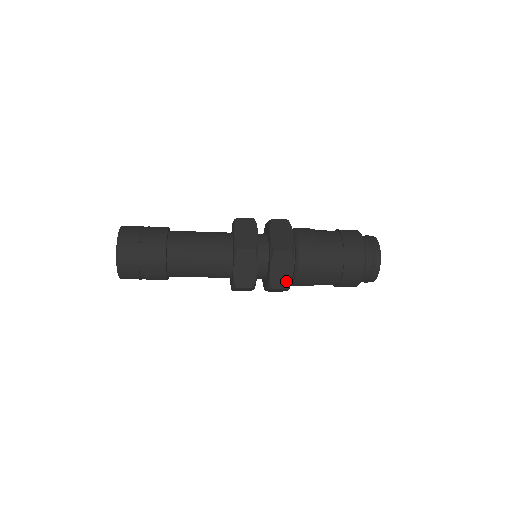
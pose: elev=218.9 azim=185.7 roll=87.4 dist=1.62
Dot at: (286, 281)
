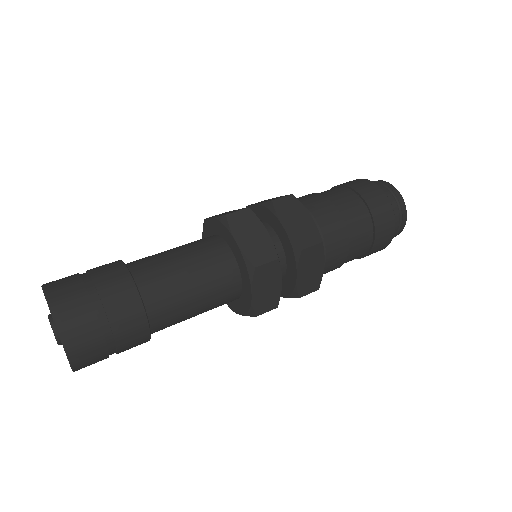
Dot at: (316, 282)
